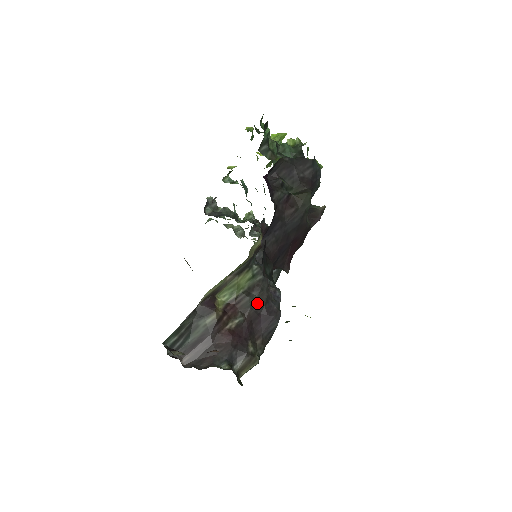
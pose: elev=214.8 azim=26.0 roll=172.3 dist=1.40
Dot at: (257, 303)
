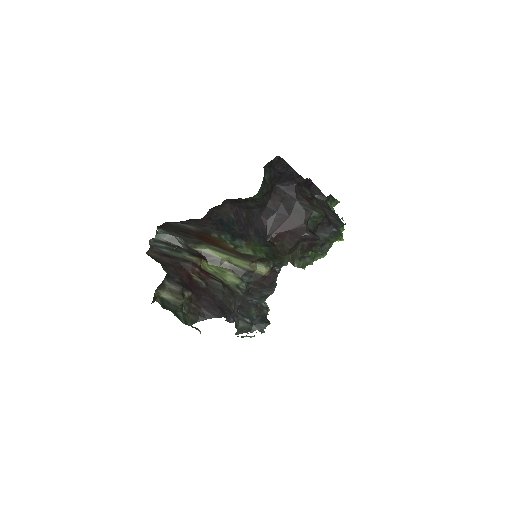
Dot at: (221, 294)
